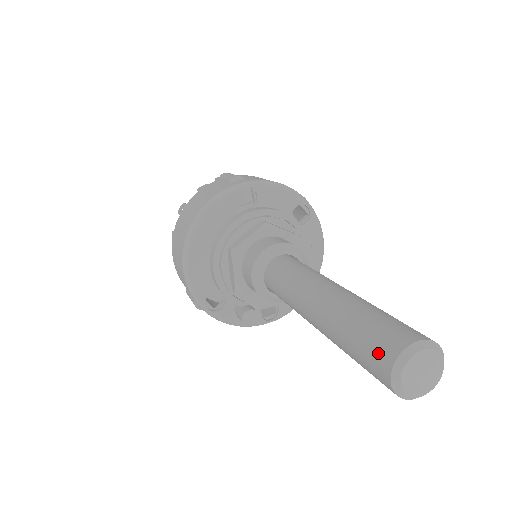
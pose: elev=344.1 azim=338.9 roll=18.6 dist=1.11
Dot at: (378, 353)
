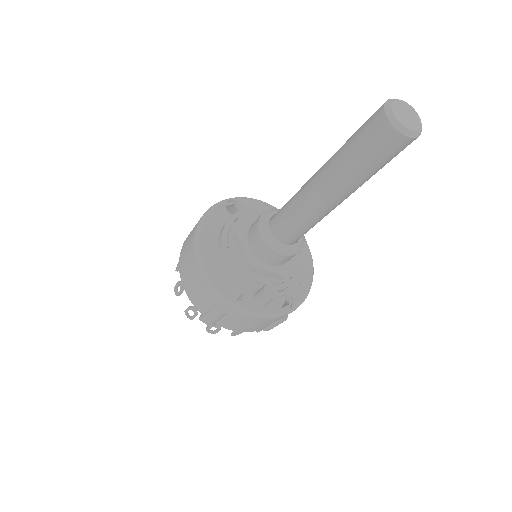
Dot at: (372, 121)
